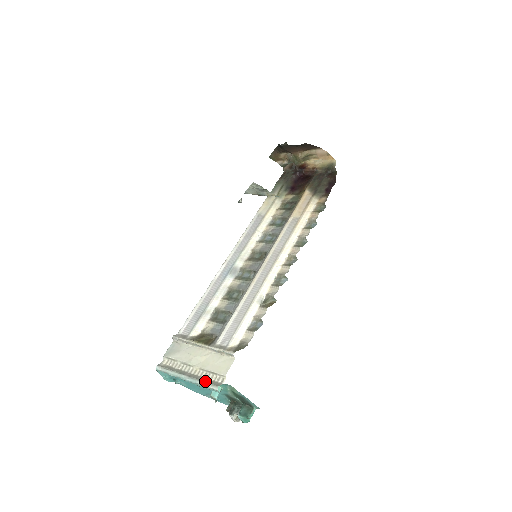
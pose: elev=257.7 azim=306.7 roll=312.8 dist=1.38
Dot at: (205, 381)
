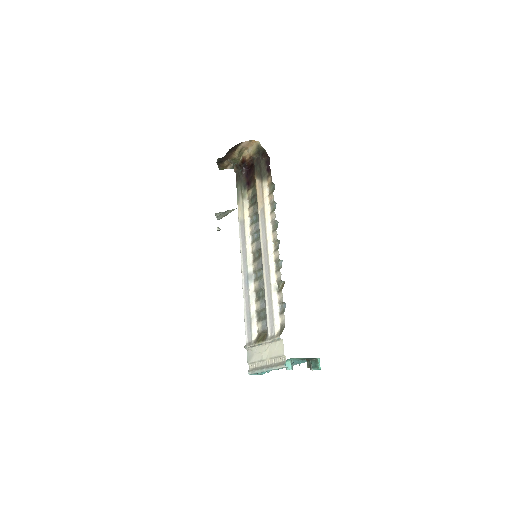
Dot at: (276, 366)
